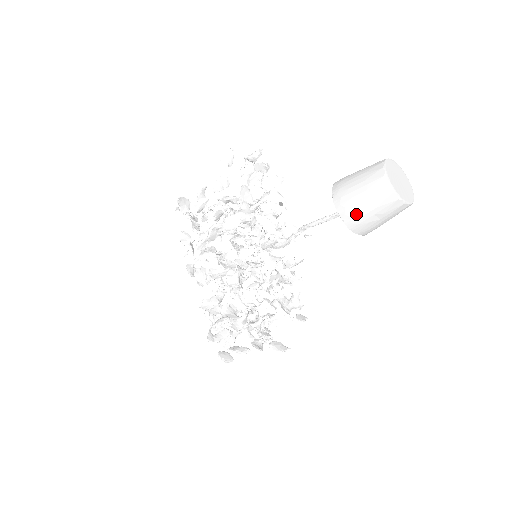
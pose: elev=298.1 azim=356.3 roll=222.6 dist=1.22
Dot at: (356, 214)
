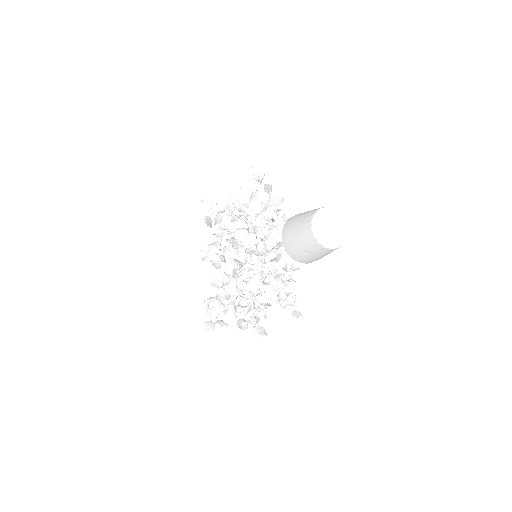
Dot at: (292, 246)
